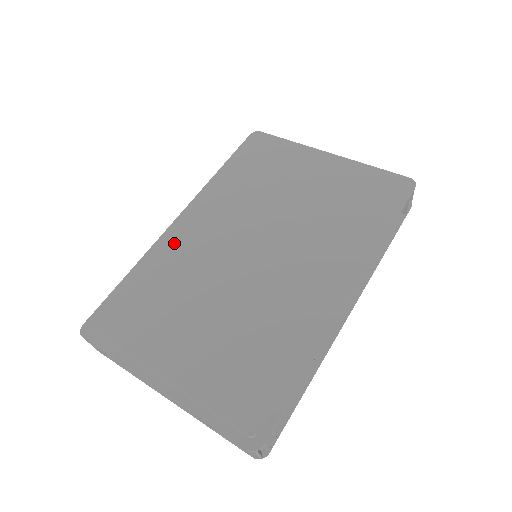
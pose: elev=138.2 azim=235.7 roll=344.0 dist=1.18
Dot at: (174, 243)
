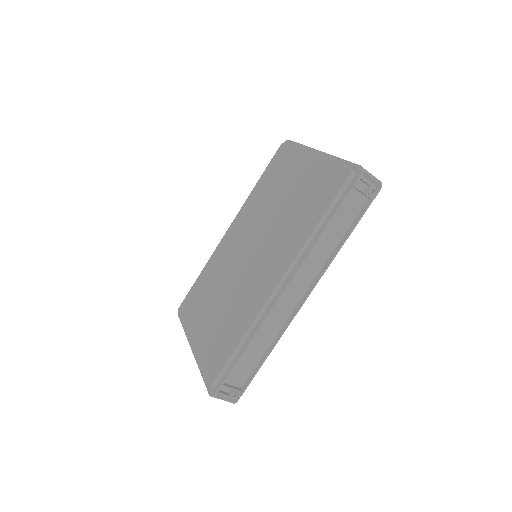
Dot at: (220, 250)
